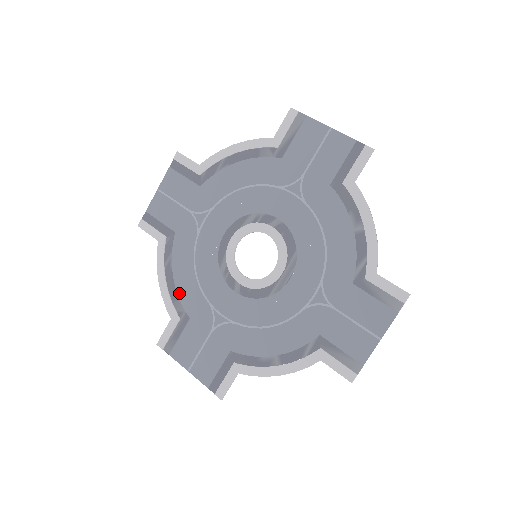
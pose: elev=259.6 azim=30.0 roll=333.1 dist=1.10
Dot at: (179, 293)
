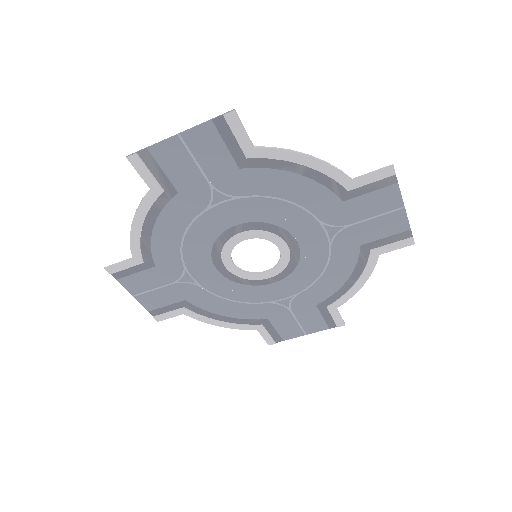
Dot at: (241, 318)
